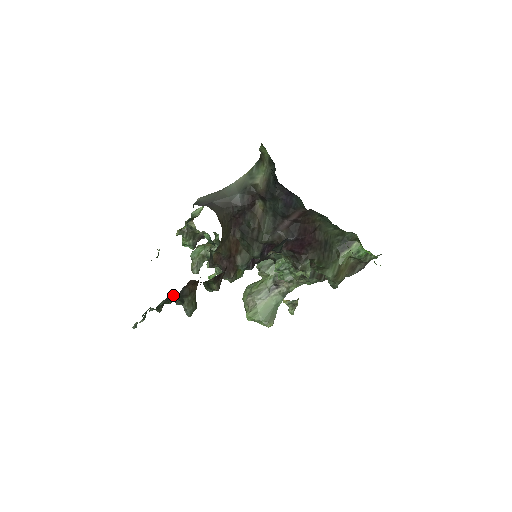
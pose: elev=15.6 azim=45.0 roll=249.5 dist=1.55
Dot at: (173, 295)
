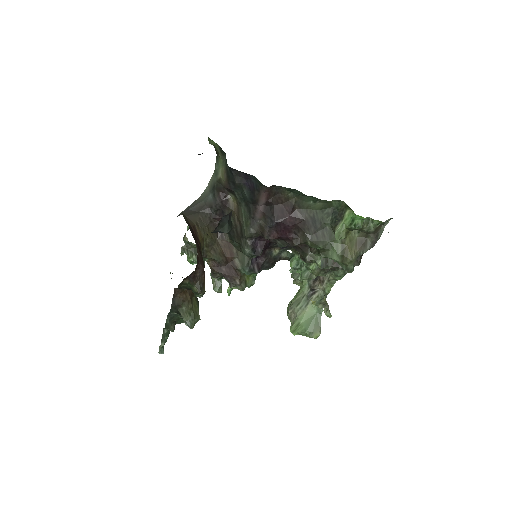
Dot at: occluded
